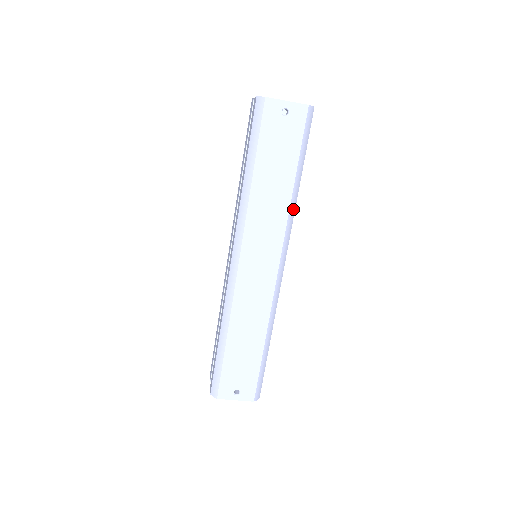
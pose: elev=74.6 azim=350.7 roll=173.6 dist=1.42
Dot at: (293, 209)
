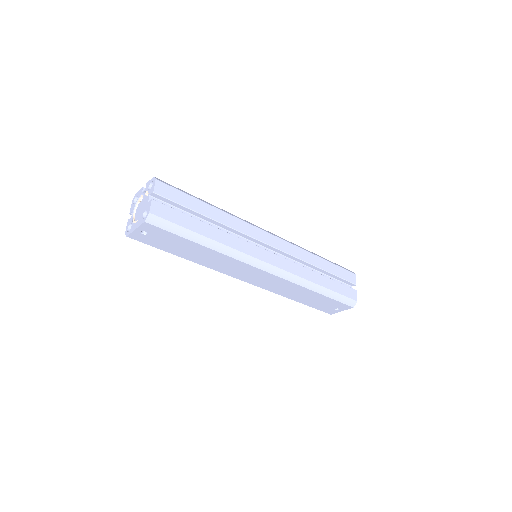
Dot at: (228, 250)
